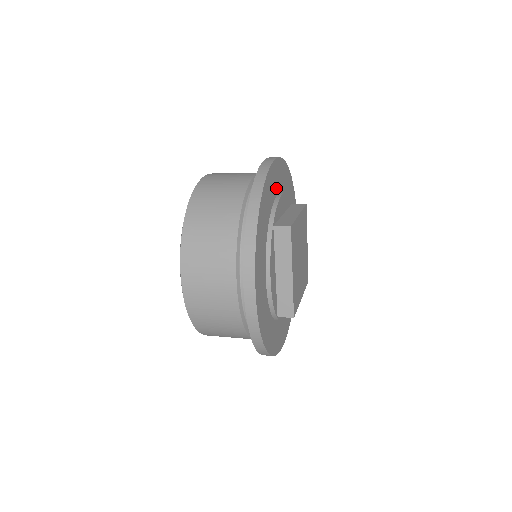
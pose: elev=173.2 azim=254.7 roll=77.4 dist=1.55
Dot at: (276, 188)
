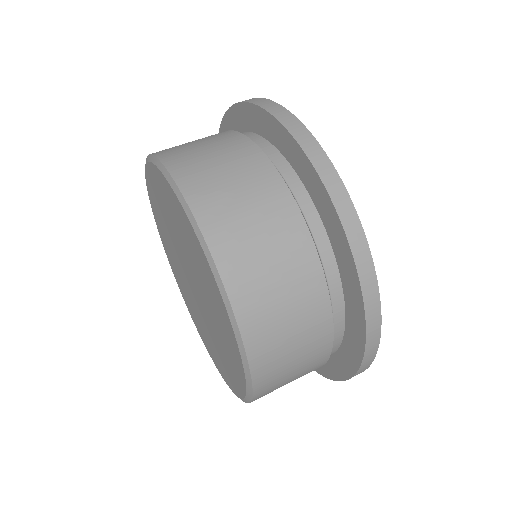
Dot at: occluded
